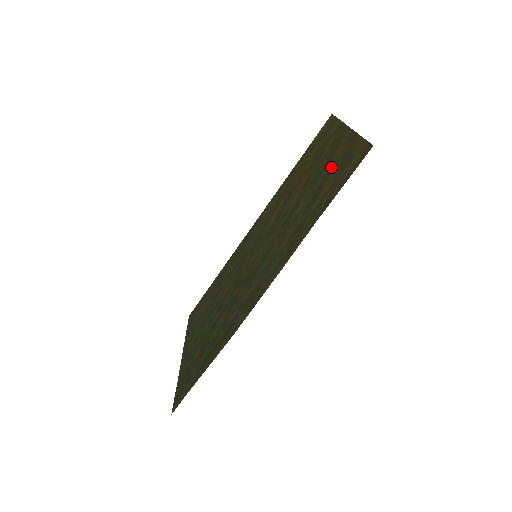
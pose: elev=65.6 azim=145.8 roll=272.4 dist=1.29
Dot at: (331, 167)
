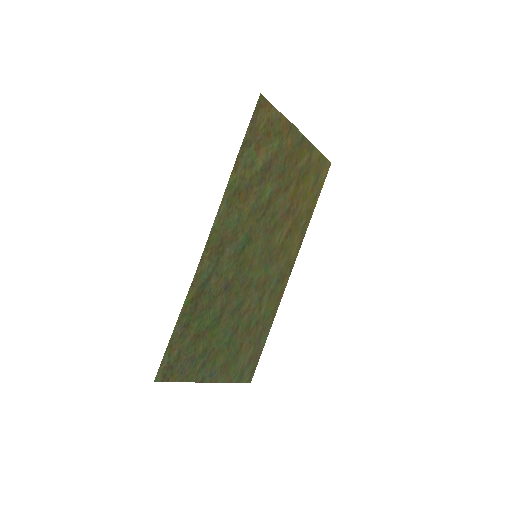
Dot at: (280, 151)
